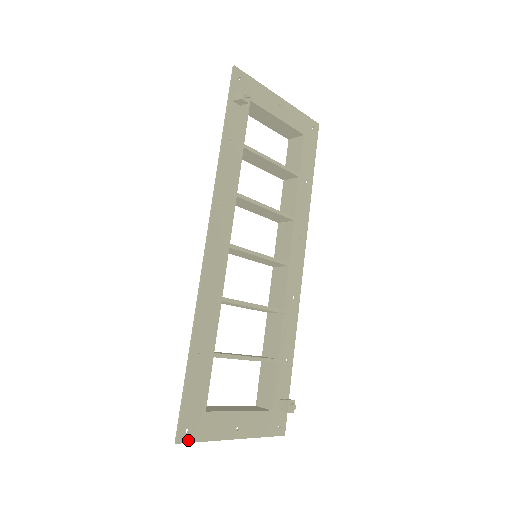
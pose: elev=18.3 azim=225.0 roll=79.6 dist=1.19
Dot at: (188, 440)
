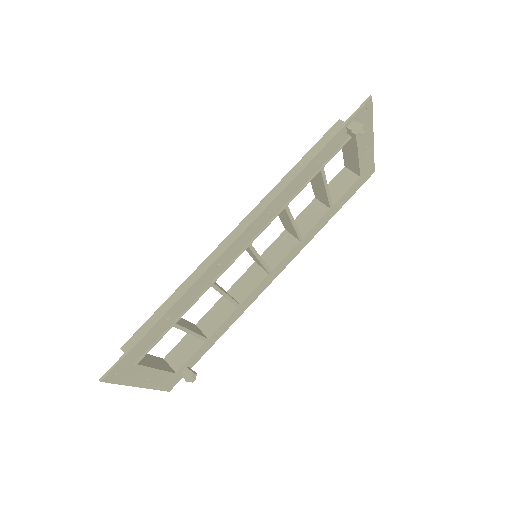
Dot at: (110, 381)
